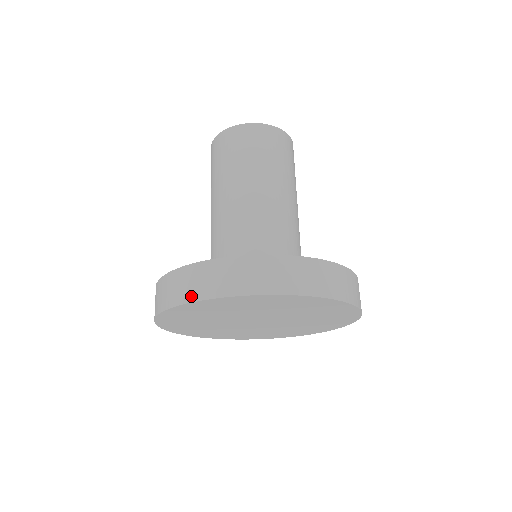
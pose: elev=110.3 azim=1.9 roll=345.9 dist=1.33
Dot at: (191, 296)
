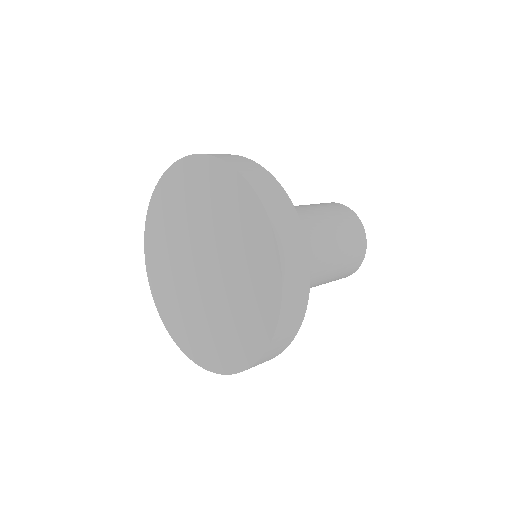
Dot at: occluded
